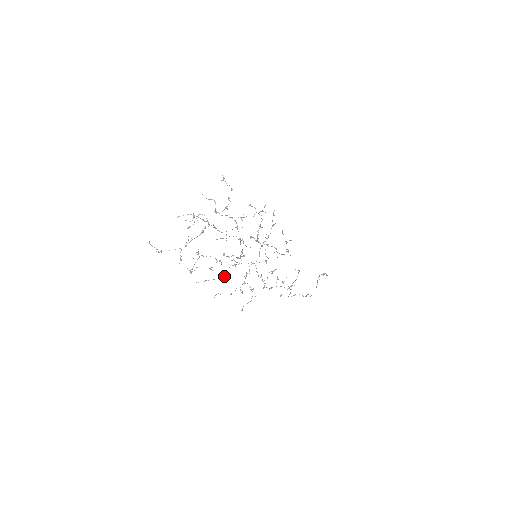
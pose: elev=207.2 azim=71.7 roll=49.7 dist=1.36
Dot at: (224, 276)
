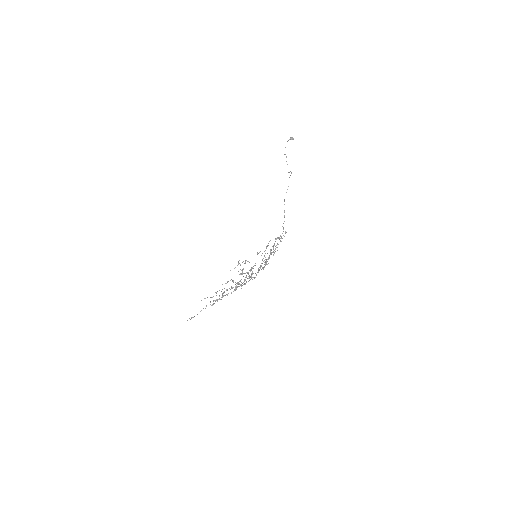
Dot at: occluded
